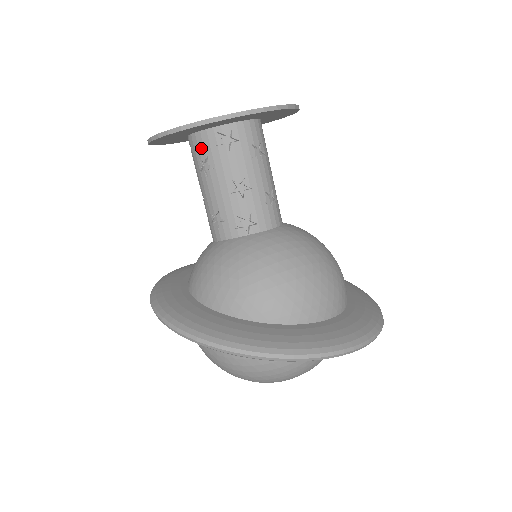
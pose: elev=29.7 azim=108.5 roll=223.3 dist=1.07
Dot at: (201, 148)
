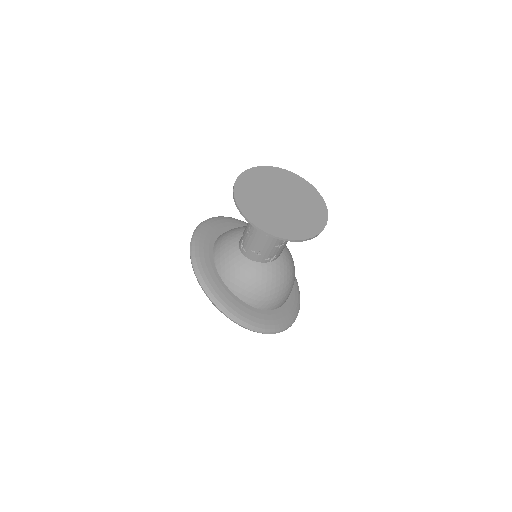
Dot at: occluded
